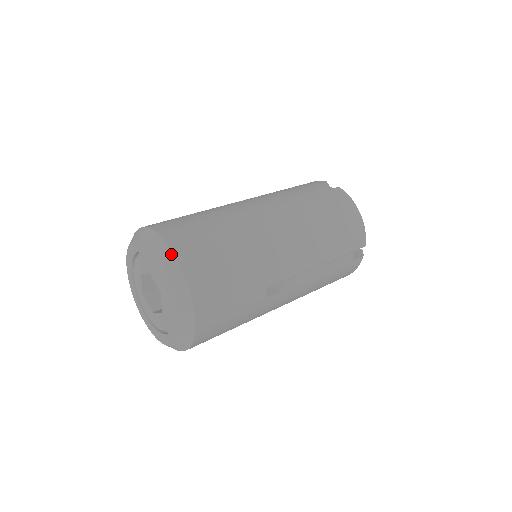
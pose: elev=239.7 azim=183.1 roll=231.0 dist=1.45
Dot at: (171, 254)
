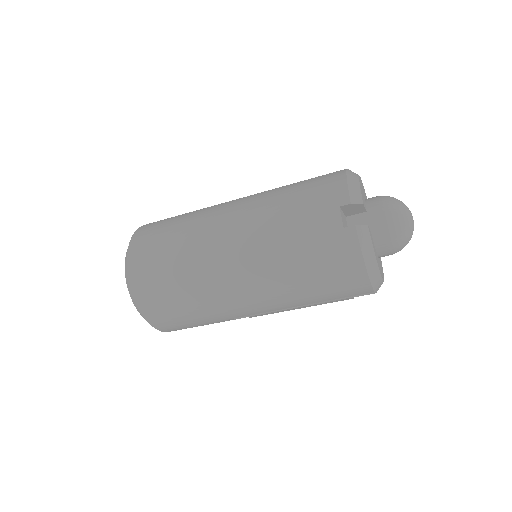
Dot at: (133, 298)
